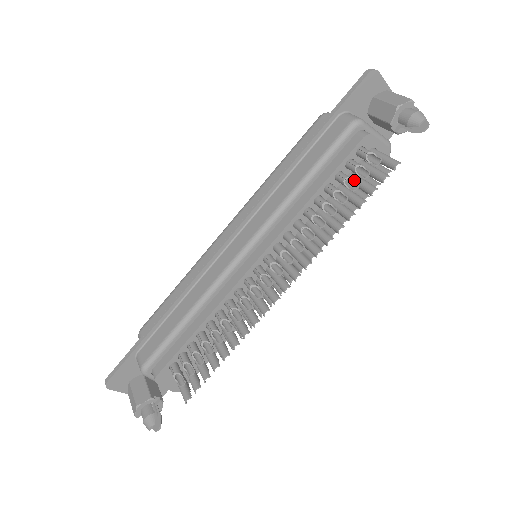
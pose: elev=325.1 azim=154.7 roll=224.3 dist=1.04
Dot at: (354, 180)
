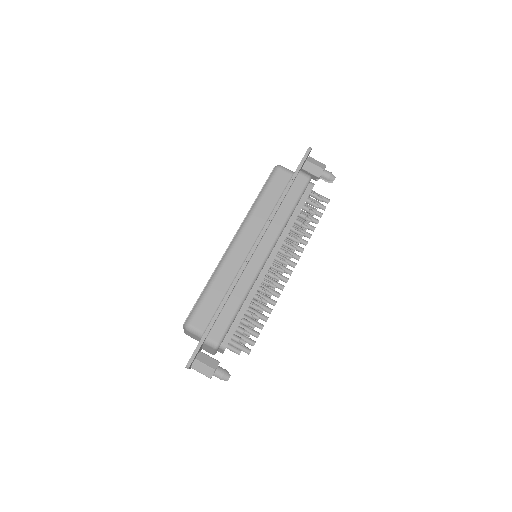
Dot at: occluded
